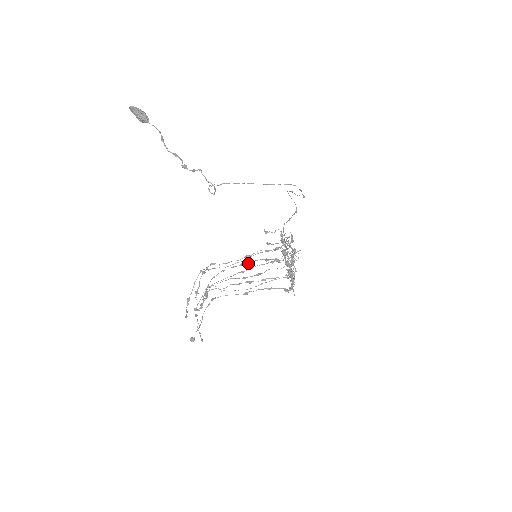
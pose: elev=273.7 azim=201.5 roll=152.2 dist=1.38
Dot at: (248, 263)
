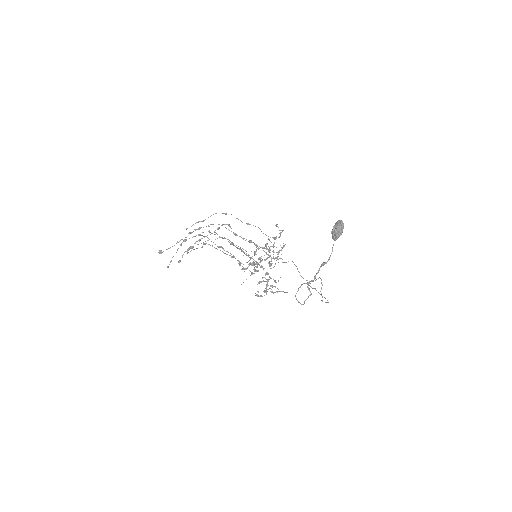
Dot at: (247, 255)
